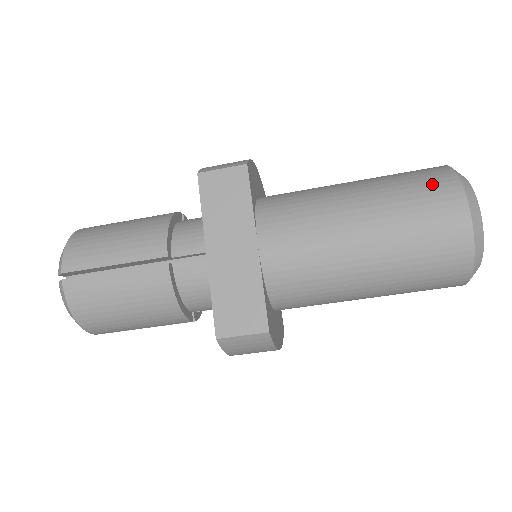
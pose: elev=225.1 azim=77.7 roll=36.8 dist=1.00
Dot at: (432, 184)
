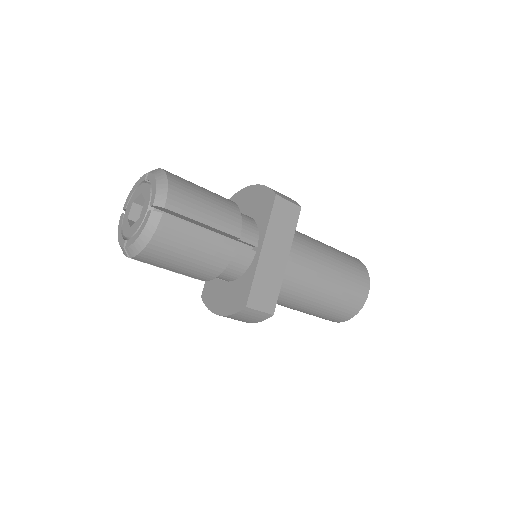
Dot at: (360, 270)
